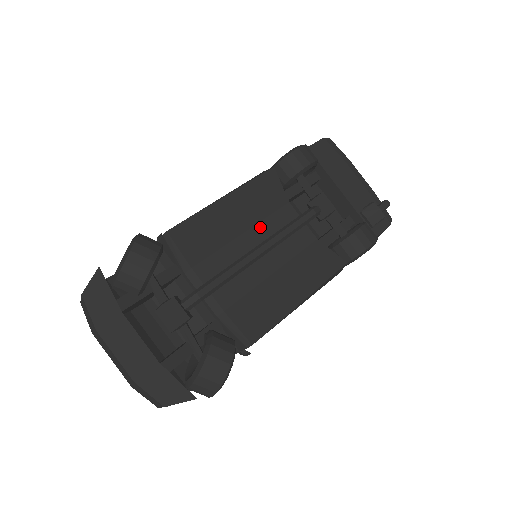
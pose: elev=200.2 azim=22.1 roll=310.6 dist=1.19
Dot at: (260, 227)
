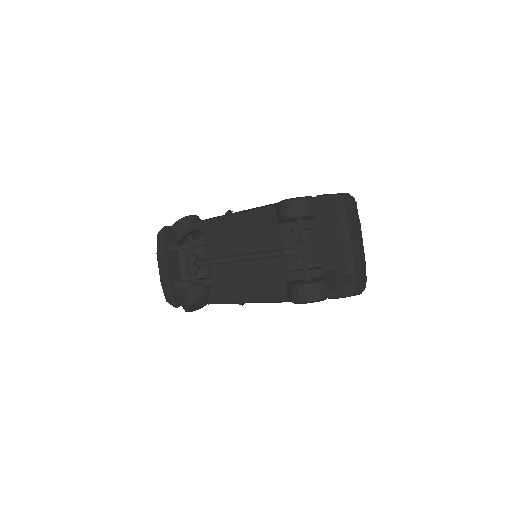
Dot at: (253, 242)
